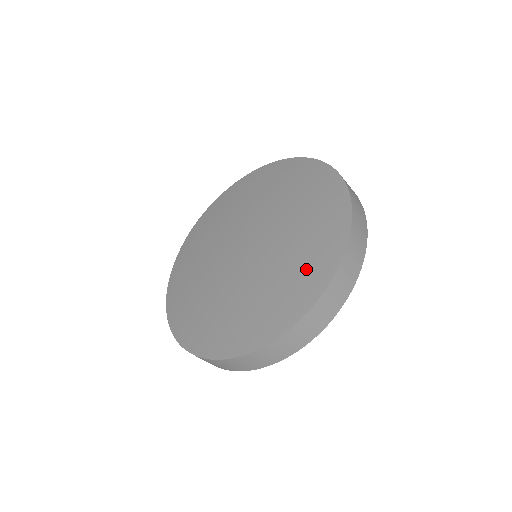
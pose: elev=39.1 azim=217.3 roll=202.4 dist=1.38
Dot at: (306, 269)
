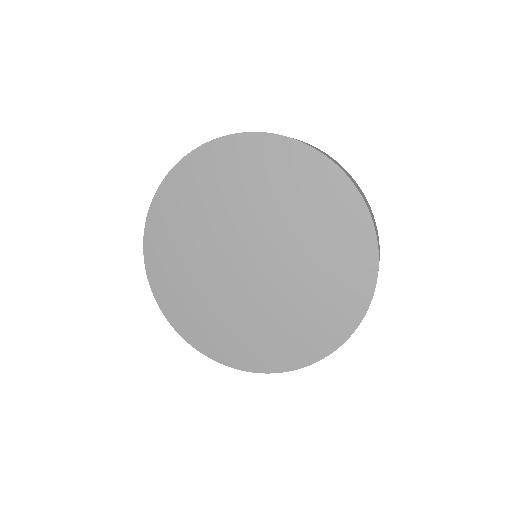
Dot at: (313, 331)
